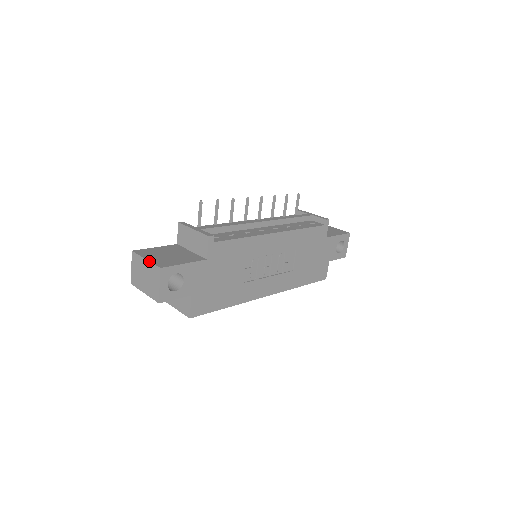
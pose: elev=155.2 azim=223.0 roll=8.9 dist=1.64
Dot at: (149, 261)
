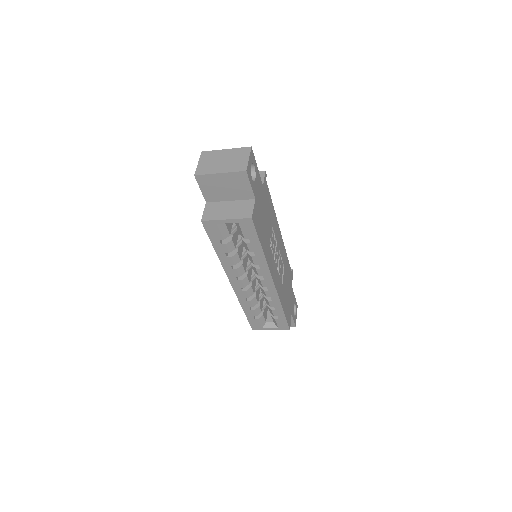
Dot at: (233, 148)
